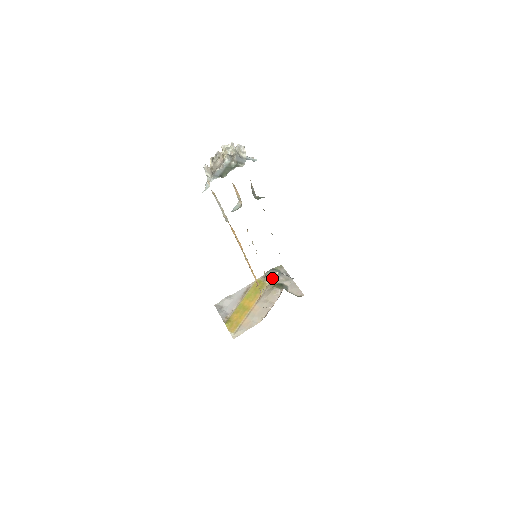
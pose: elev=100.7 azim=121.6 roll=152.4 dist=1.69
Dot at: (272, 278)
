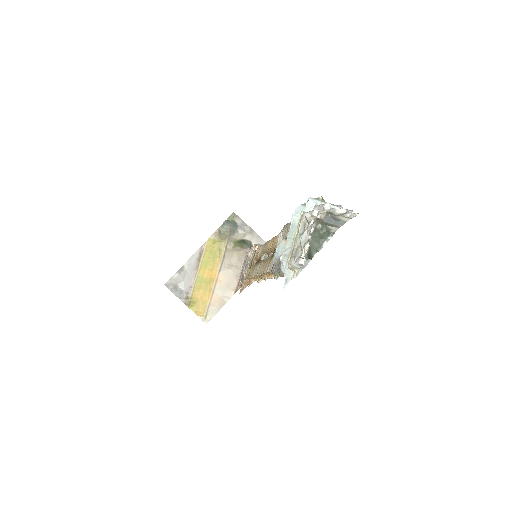
Dot at: (229, 235)
